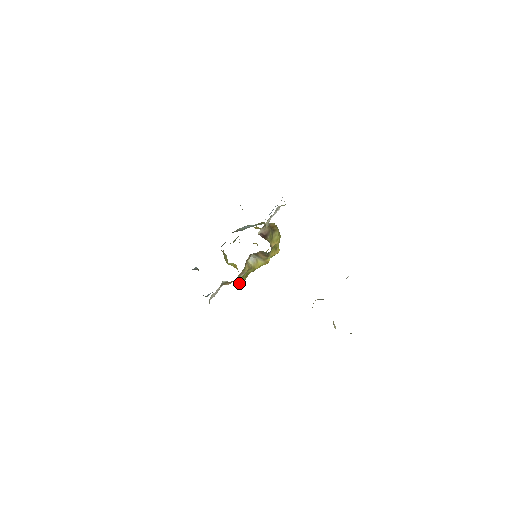
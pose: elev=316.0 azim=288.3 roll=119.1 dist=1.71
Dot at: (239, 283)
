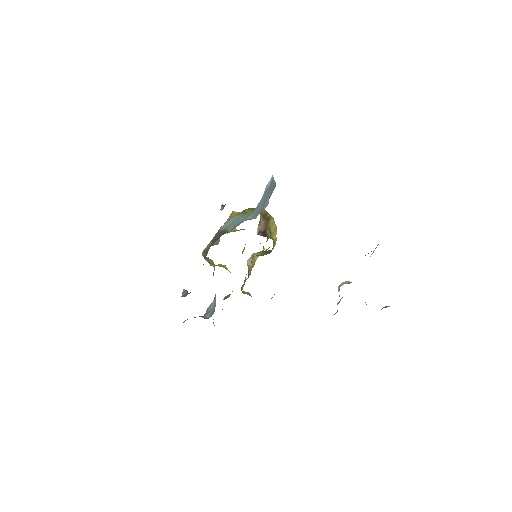
Dot at: occluded
